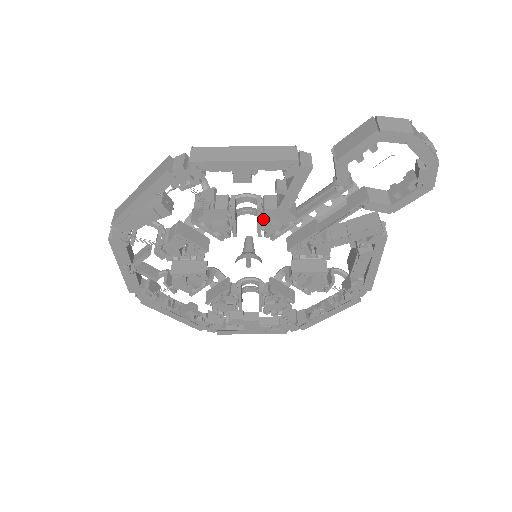
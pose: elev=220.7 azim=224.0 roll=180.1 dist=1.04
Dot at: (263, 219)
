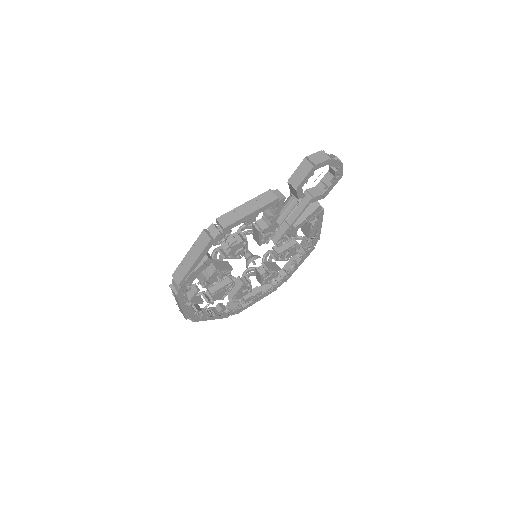
Dot at: (262, 235)
